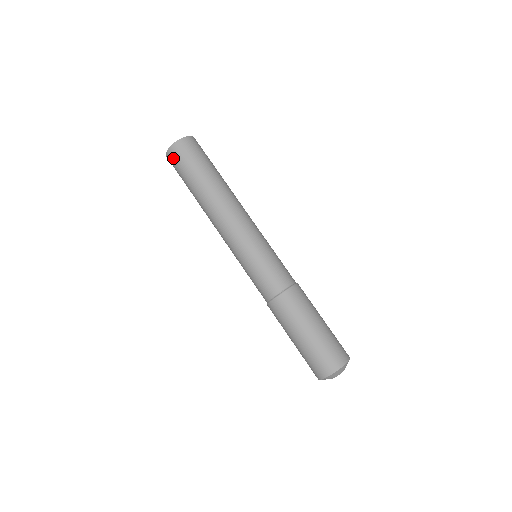
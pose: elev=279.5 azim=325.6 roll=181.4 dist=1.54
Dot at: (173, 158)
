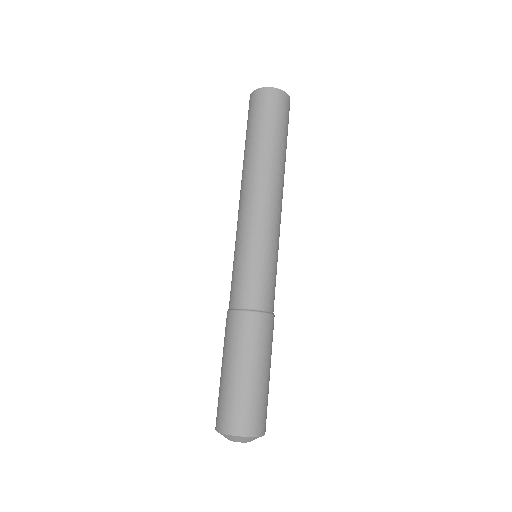
Dot at: (256, 100)
